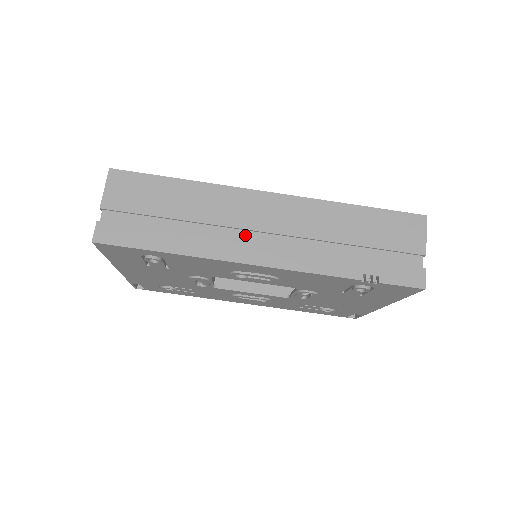
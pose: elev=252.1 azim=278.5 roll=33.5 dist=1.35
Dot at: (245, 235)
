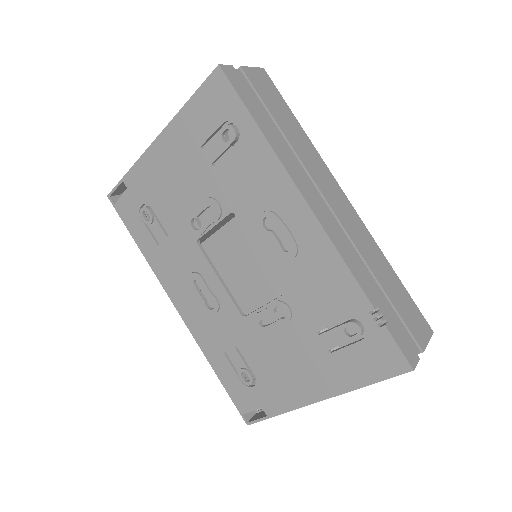
Dot at: (315, 191)
